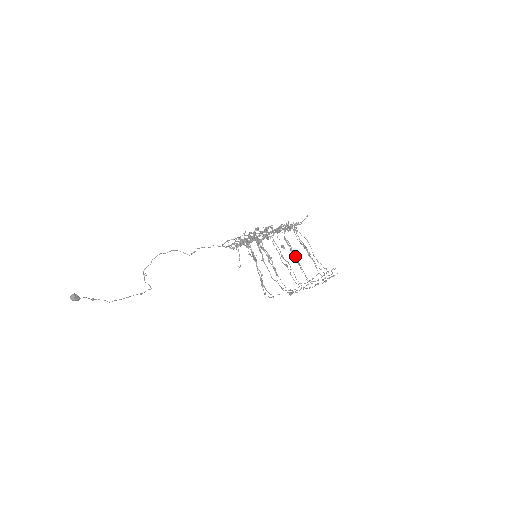
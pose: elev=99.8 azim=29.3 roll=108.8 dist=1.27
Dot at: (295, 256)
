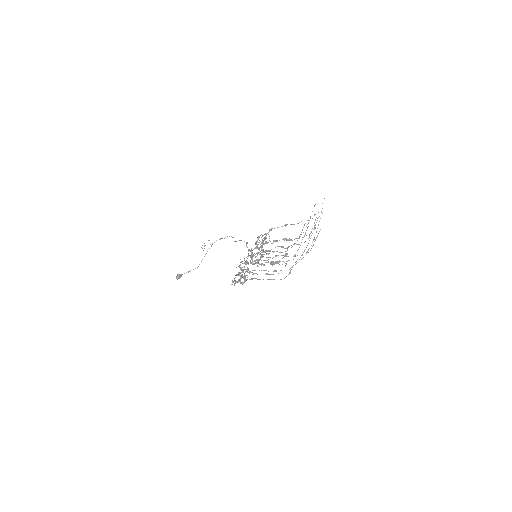
Dot at: (277, 263)
